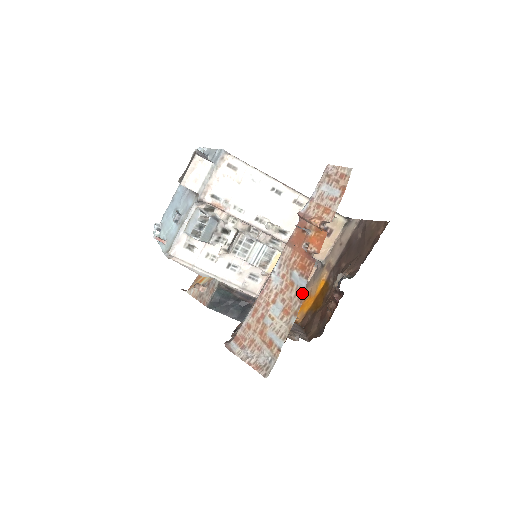
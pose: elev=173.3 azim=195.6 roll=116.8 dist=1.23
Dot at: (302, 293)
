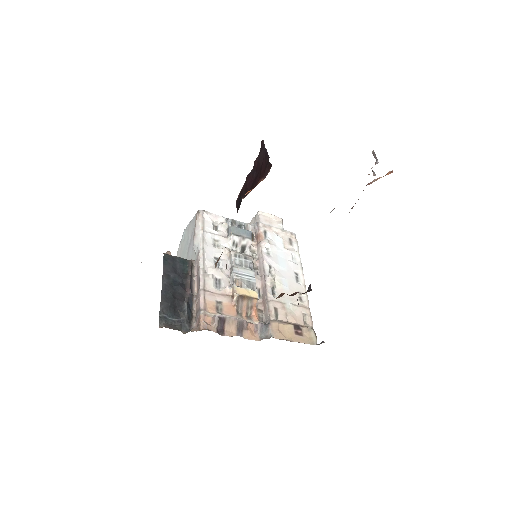
Dot at: occluded
